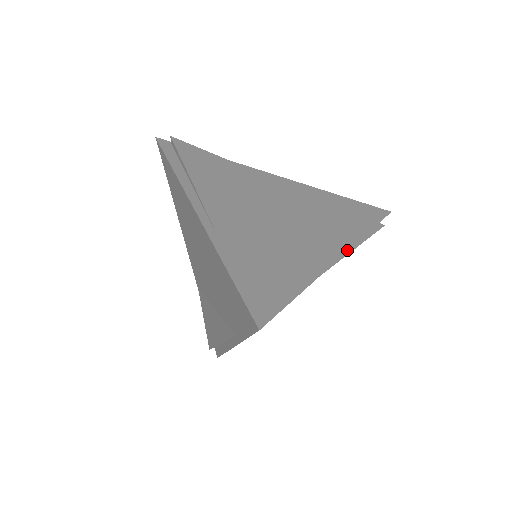
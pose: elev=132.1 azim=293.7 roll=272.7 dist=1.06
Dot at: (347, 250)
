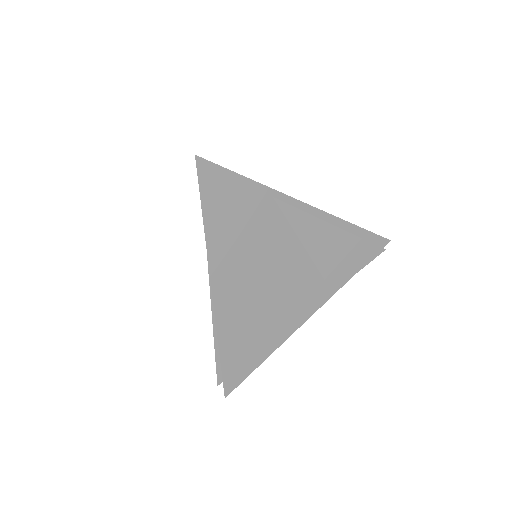
Dot at: (316, 208)
